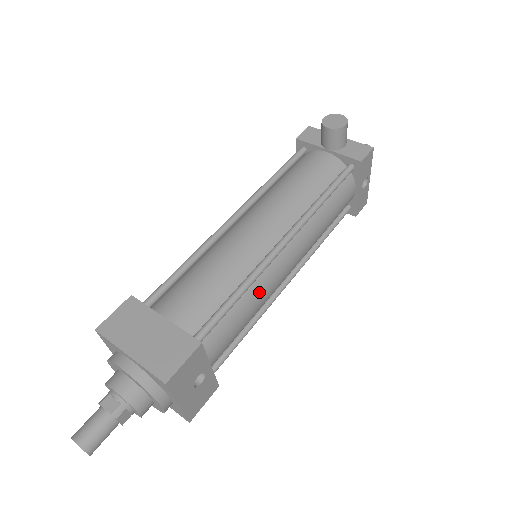
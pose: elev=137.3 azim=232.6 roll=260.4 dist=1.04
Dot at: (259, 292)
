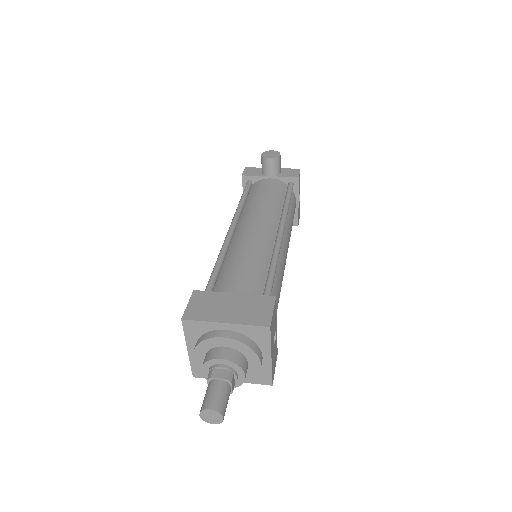
Dot at: (280, 270)
